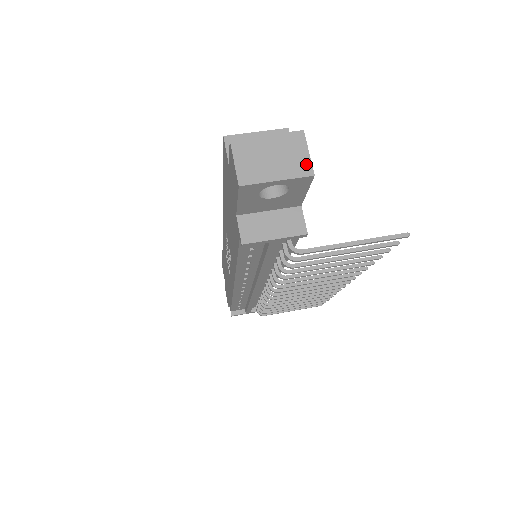
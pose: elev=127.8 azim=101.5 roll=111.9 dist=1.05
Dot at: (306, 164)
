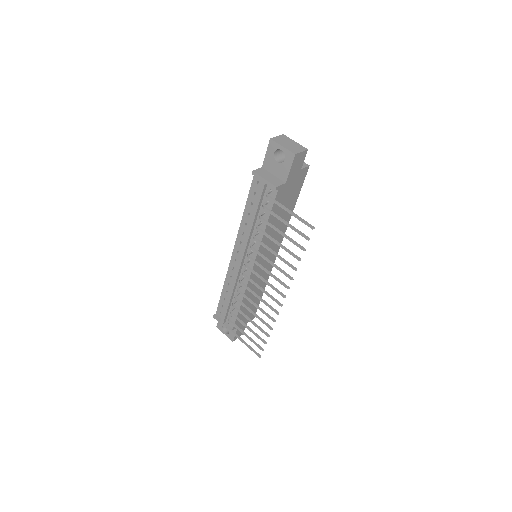
Dot at: (297, 152)
